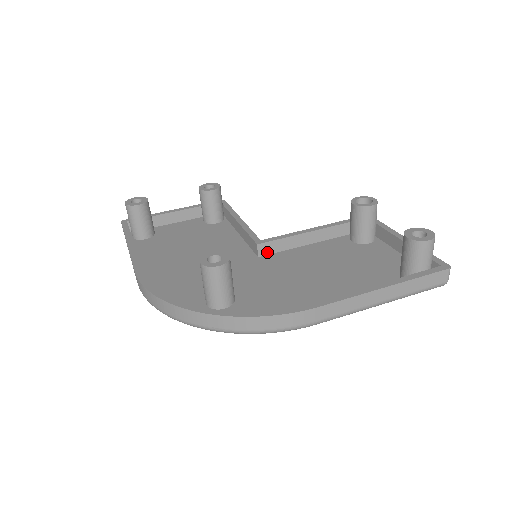
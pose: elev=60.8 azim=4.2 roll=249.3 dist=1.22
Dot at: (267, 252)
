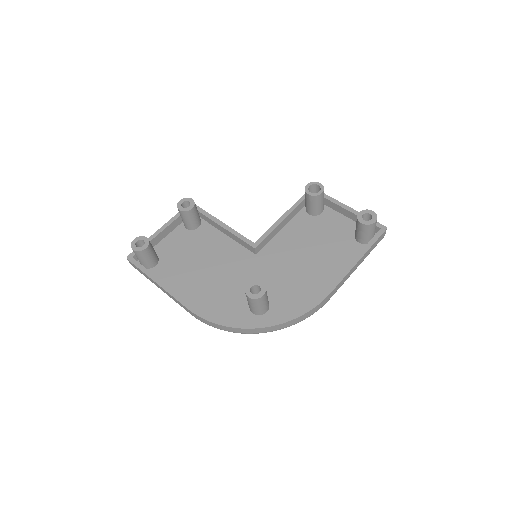
Dot at: (260, 248)
